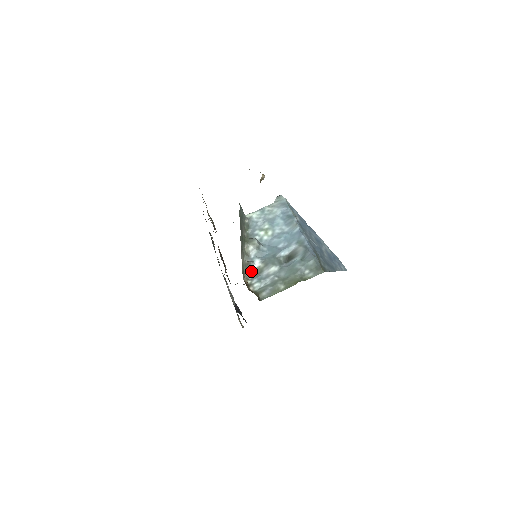
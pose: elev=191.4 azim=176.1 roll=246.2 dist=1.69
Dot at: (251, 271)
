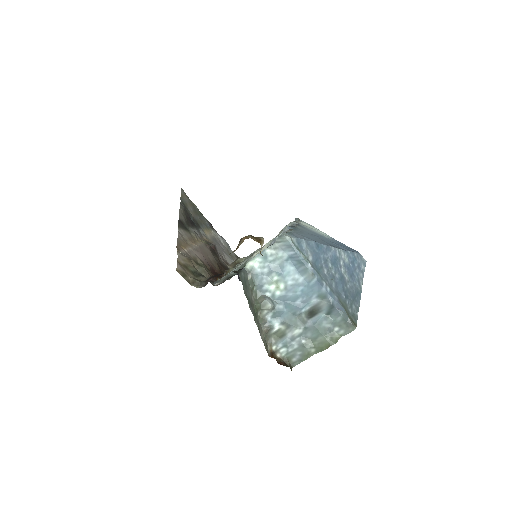
Dot at: (272, 334)
